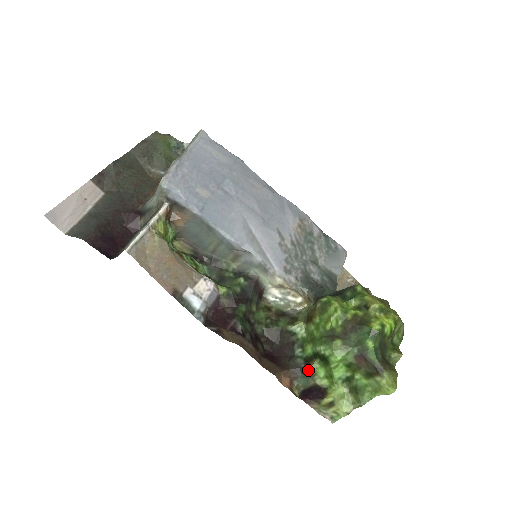
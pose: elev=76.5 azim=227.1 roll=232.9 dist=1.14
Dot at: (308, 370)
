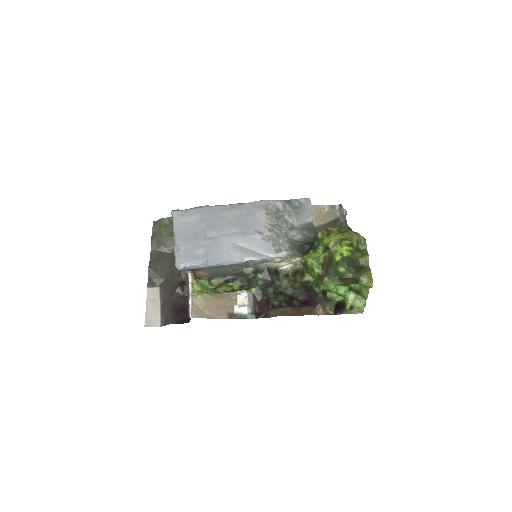
Dot at: (327, 299)
